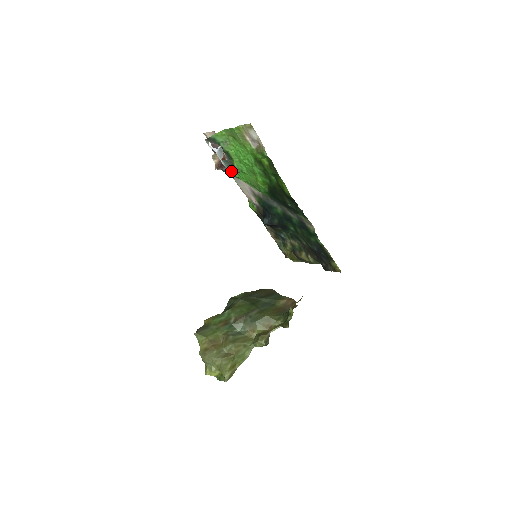
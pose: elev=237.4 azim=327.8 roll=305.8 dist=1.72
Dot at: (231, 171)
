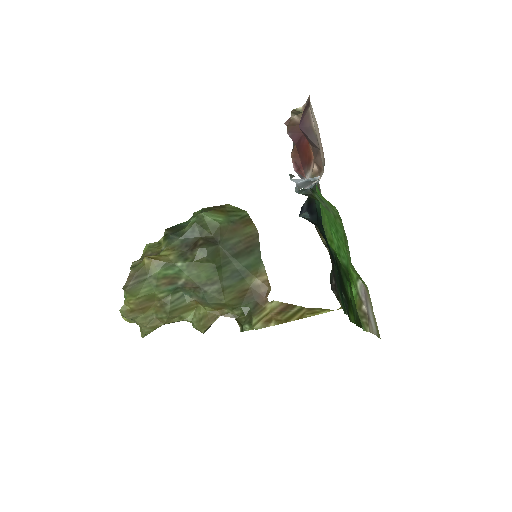
Dot at: occluded
